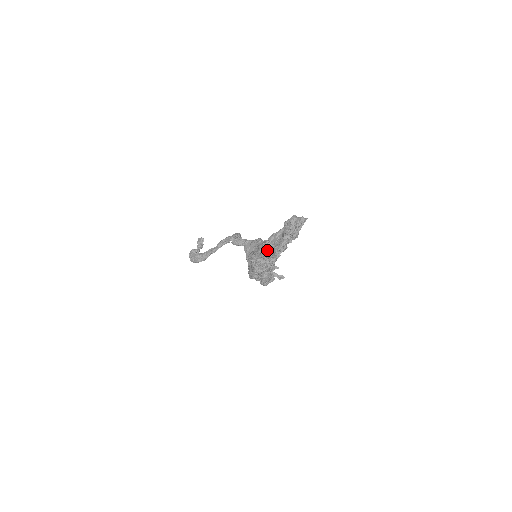
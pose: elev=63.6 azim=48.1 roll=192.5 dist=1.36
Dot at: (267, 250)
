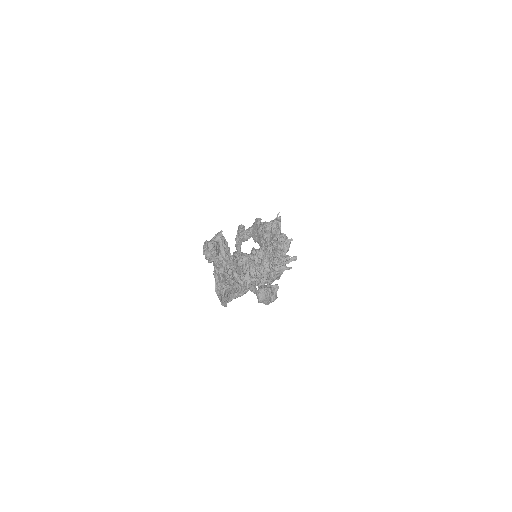
Dot at: (227, 288)
